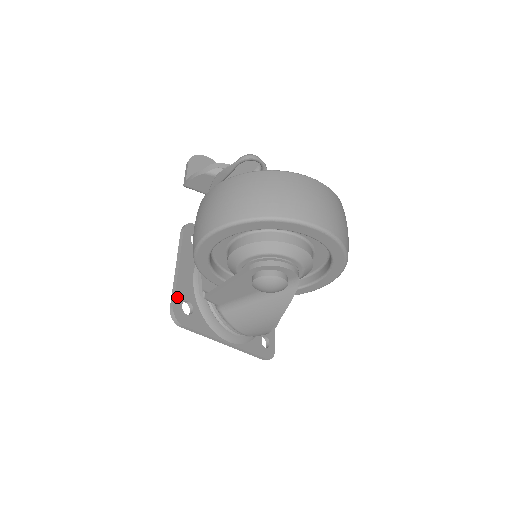
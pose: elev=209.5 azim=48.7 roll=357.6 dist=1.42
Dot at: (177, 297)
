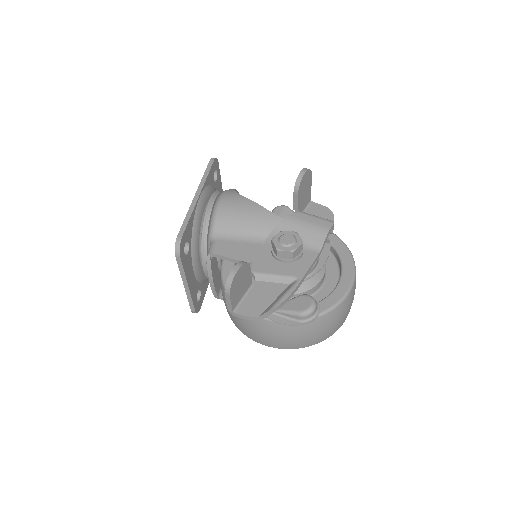
Dot at: (194, 303)
